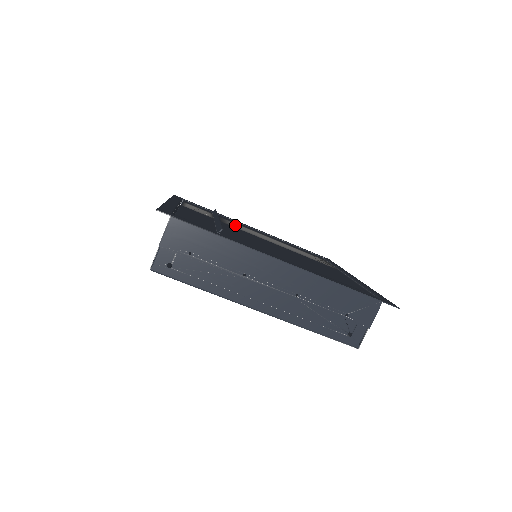
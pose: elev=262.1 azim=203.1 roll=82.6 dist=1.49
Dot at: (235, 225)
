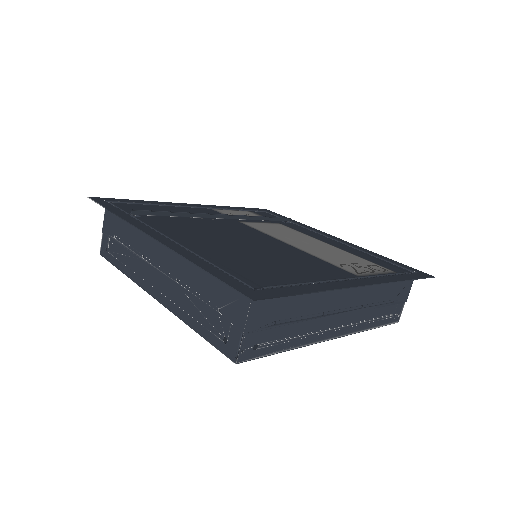
Dot at: (269, 227)
